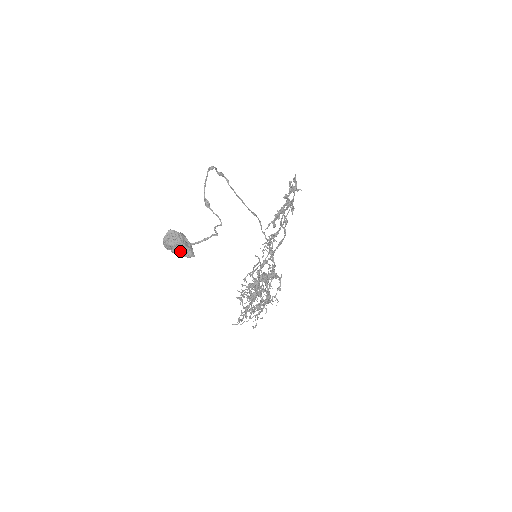
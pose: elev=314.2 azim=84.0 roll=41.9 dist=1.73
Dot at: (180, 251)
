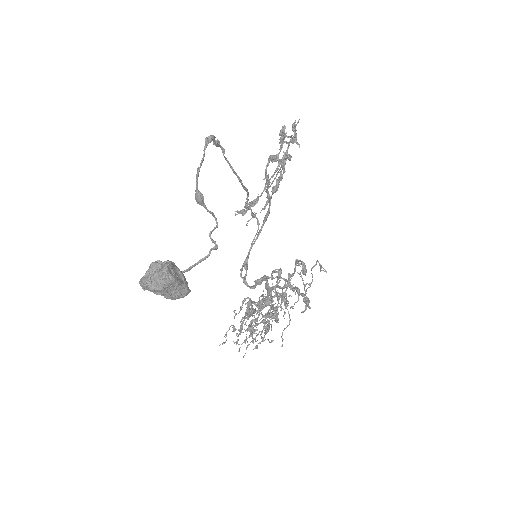
Dot at: (171, 293)
